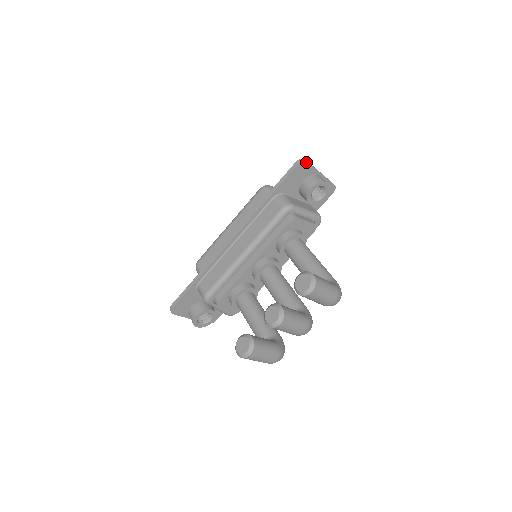
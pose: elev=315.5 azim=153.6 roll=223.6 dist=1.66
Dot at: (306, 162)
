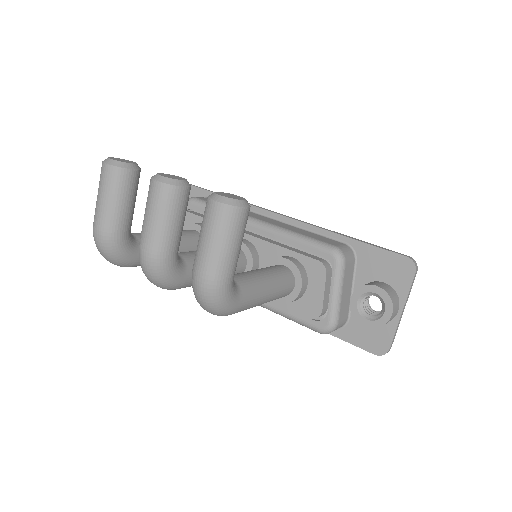
Dot at: (414, 270)
